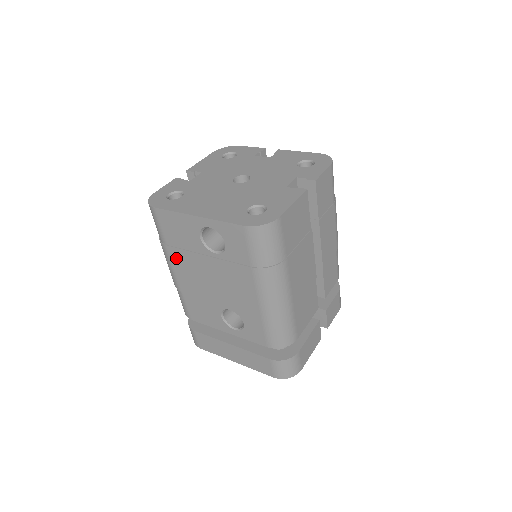
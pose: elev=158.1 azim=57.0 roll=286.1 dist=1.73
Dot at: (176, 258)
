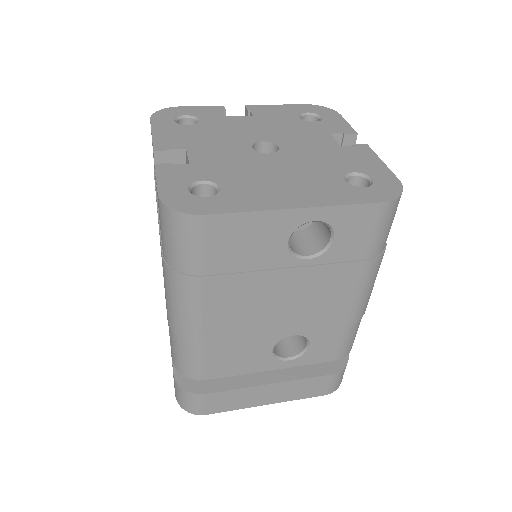
Dot at: (218, 292)
